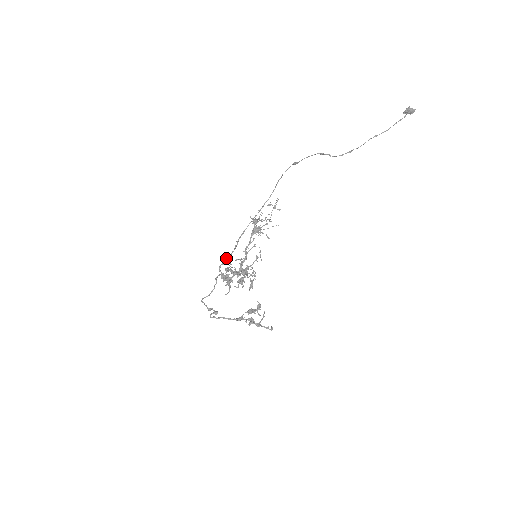
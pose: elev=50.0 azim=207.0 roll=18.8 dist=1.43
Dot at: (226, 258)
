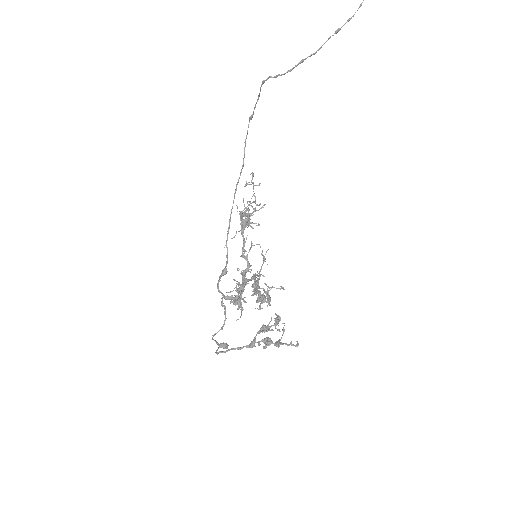
Dot at: (221, 273)
